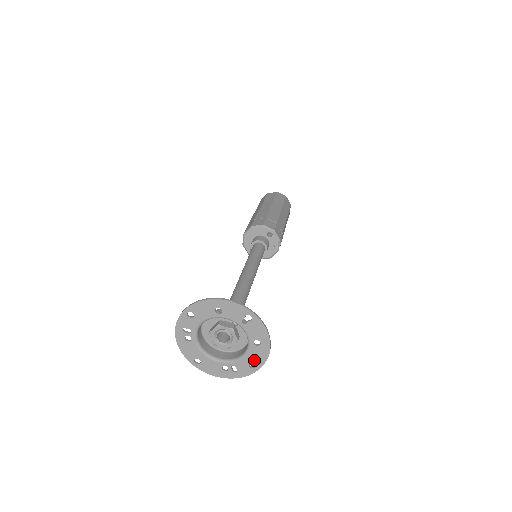
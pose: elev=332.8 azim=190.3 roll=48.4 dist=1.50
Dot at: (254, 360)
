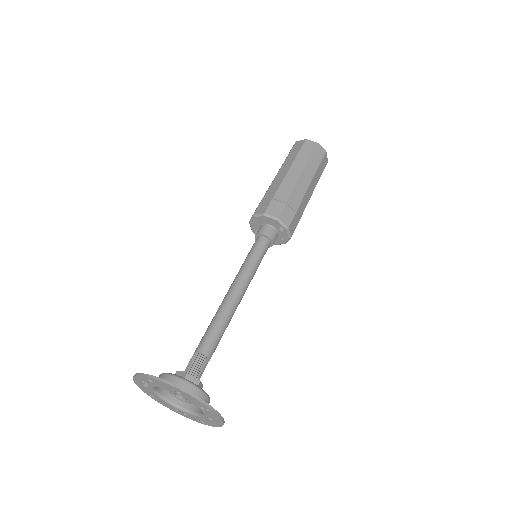
Dot at: (205, 421)
